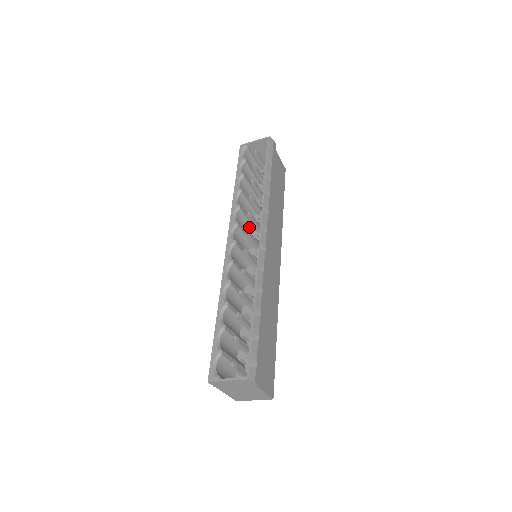
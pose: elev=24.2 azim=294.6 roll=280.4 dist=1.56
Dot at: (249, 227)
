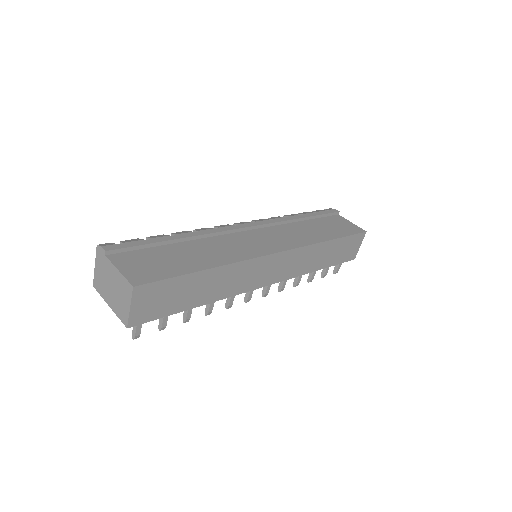
Dot at: occluded
